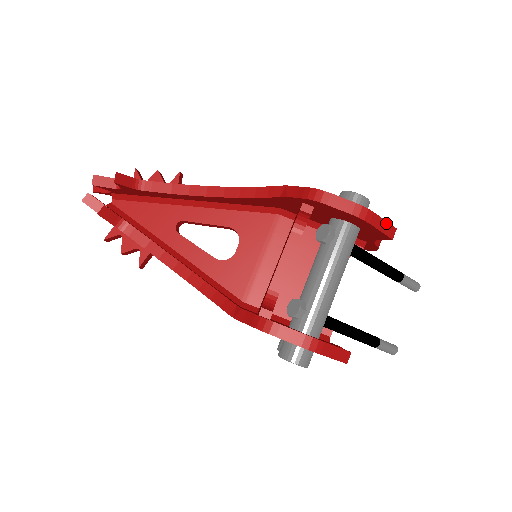
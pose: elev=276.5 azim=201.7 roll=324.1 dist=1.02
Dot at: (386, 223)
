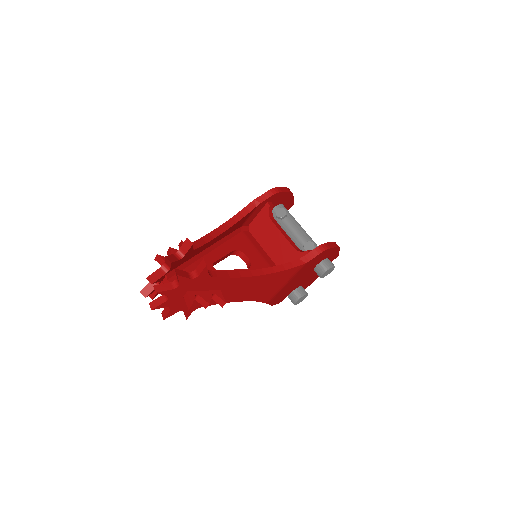
Dot at: occluded
